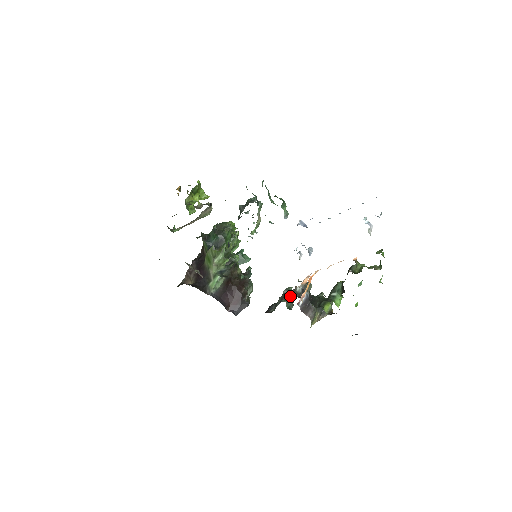
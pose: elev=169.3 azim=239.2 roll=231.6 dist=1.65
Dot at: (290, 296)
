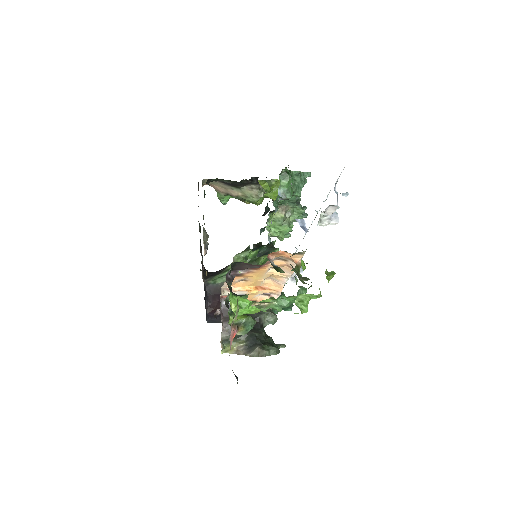
Dot at: occluded
